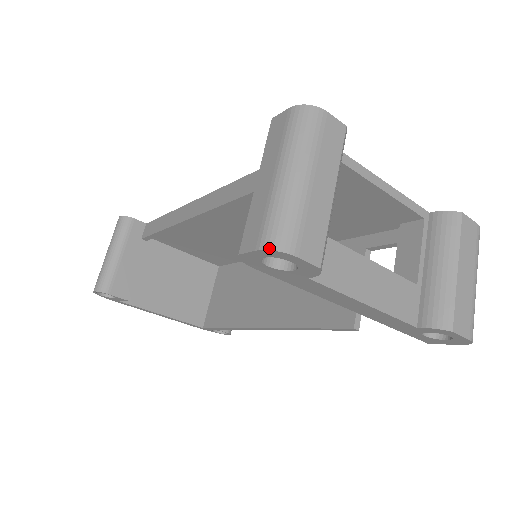
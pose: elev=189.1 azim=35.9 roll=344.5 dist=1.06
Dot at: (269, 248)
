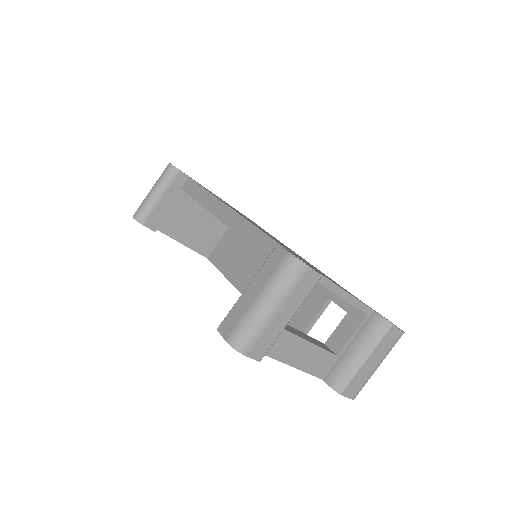
Dot at: (232, 345)
